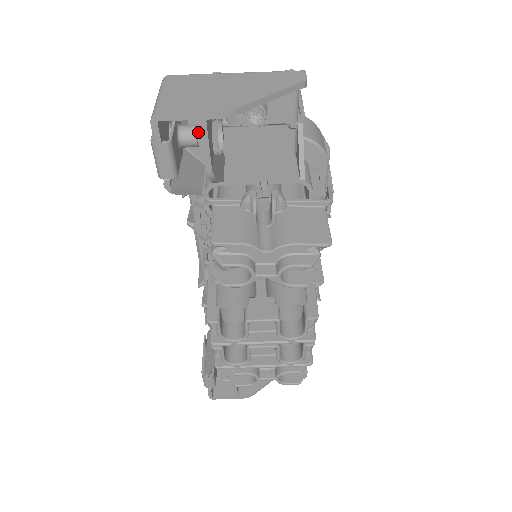
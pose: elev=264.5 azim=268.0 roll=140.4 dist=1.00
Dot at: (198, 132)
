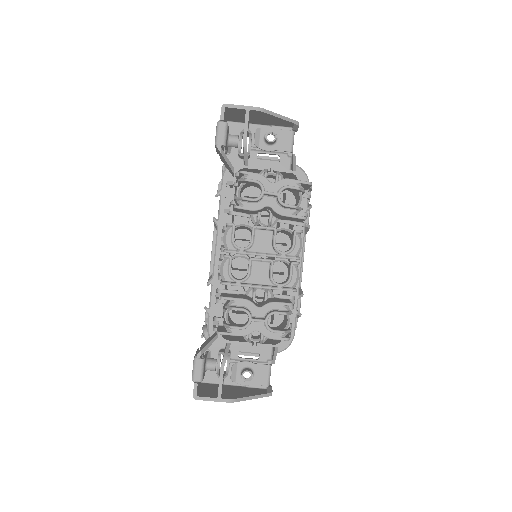
Dot at: occluded
